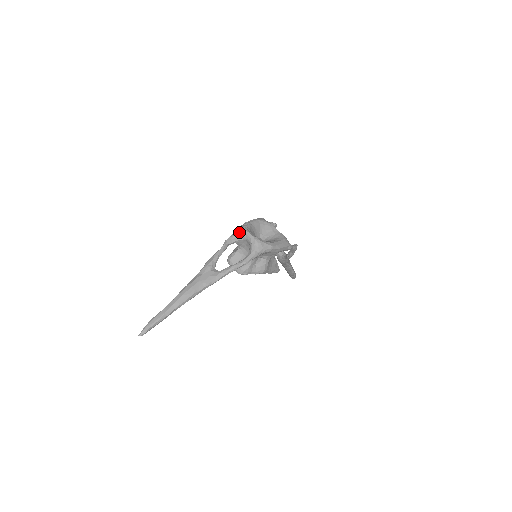
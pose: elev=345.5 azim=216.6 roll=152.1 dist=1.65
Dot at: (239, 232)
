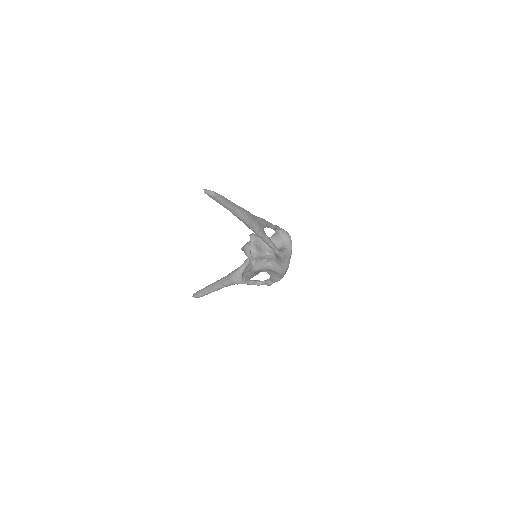
Dot at: (287, 233)
